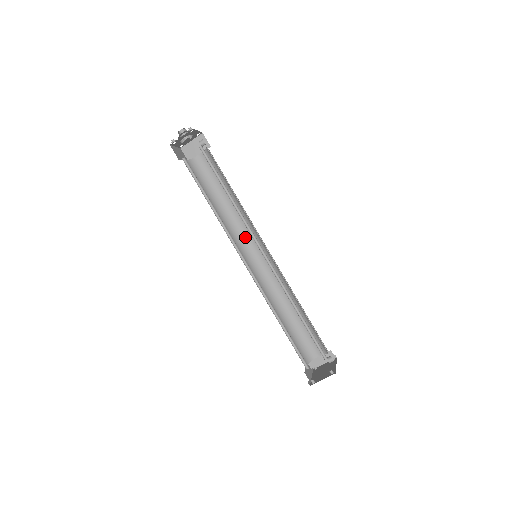
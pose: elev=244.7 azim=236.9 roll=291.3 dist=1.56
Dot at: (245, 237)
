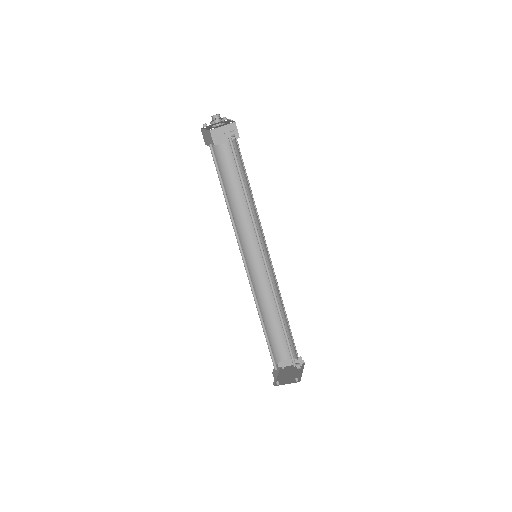
Dot at: (250, 234)
